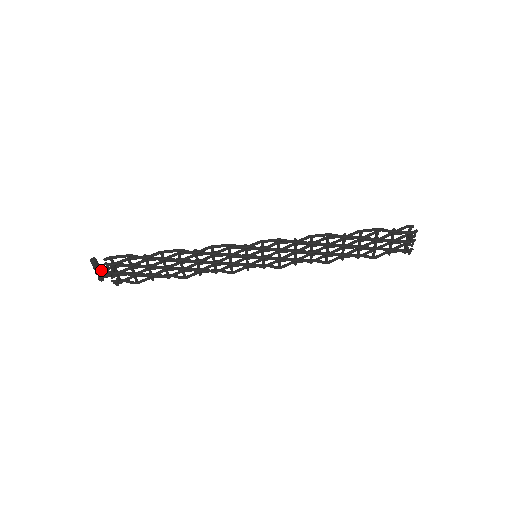
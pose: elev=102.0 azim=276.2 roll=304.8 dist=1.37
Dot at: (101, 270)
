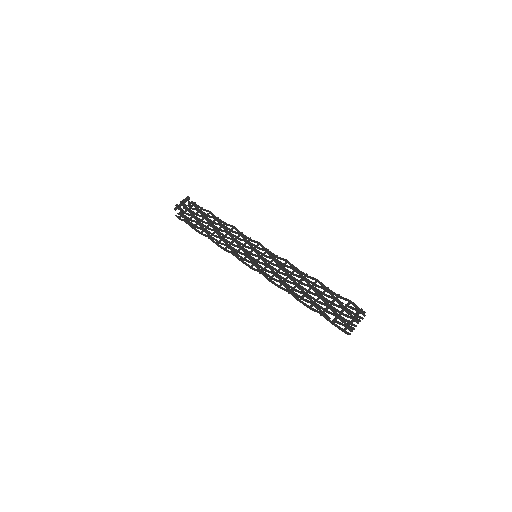
Dot at: (184, 203)
